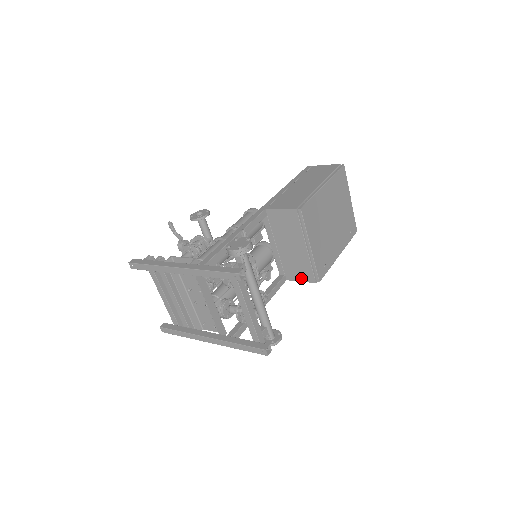
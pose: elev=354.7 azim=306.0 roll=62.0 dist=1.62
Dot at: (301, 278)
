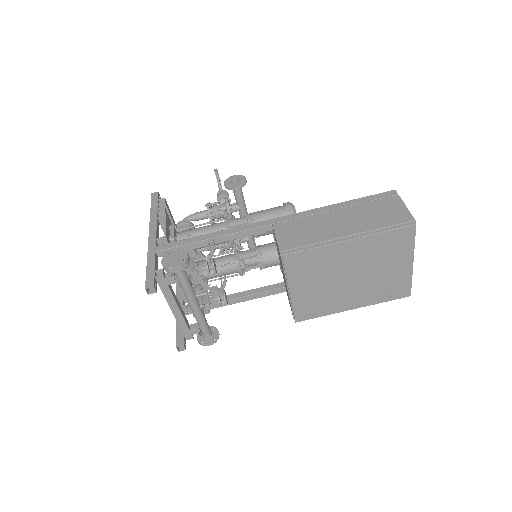
Dot at: occluded
